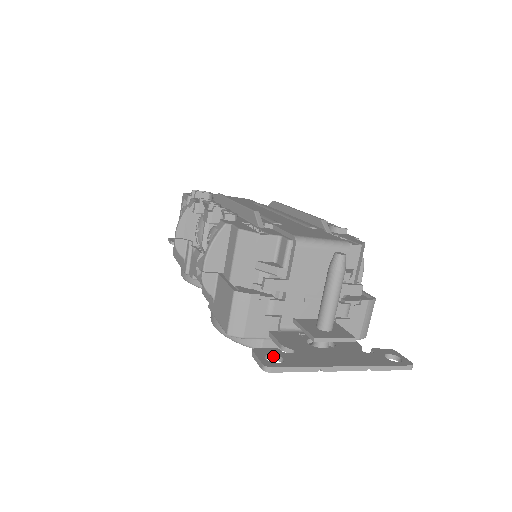
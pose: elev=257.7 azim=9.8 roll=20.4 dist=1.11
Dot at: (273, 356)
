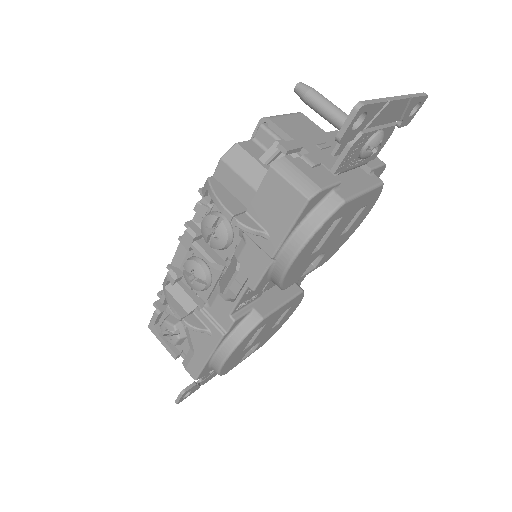
Dot at: (352, 127)
